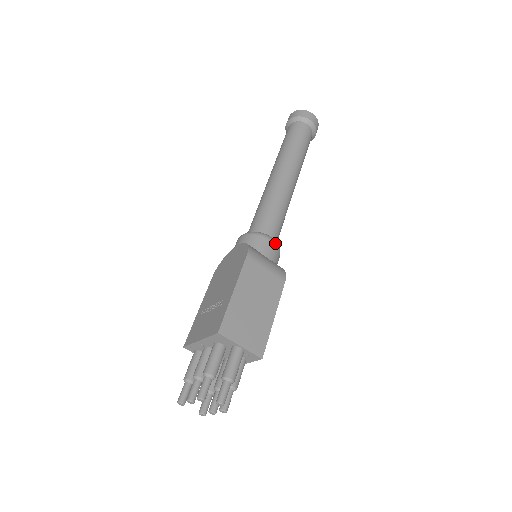
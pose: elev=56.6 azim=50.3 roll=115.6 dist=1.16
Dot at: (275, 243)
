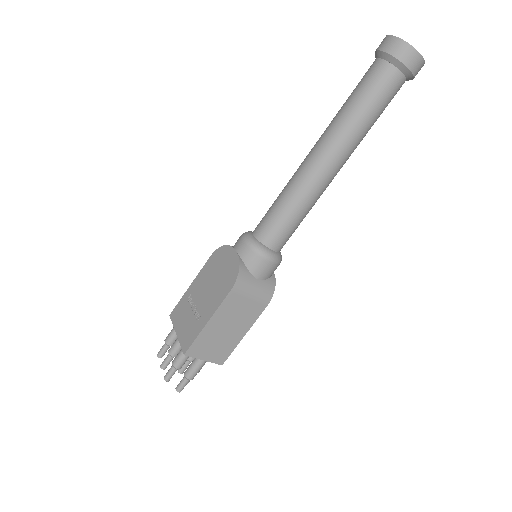
Dot at: (274, 262)
